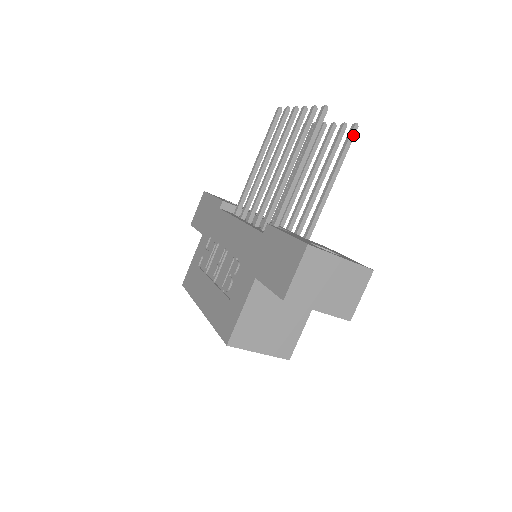
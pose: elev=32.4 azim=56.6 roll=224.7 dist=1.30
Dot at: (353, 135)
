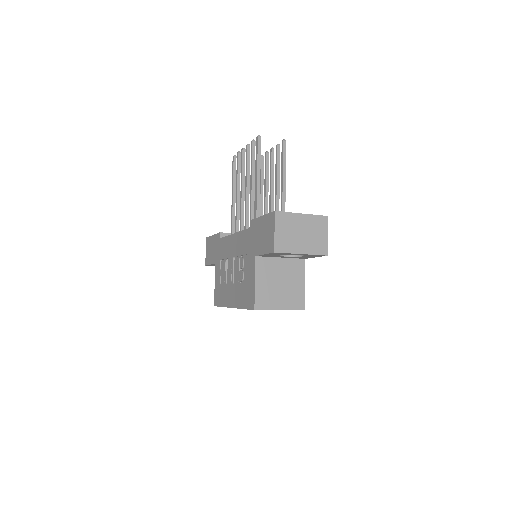
Dot at: (285, 147)
